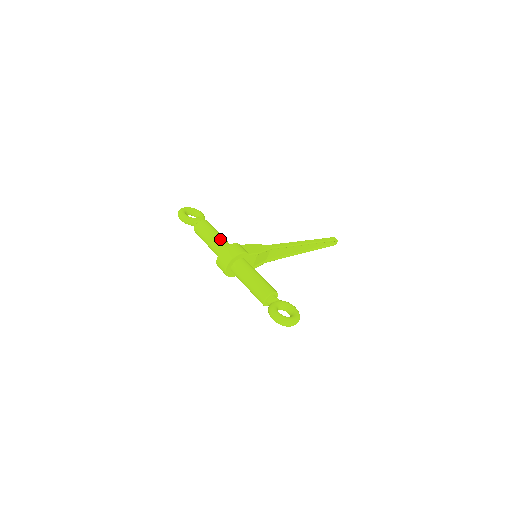
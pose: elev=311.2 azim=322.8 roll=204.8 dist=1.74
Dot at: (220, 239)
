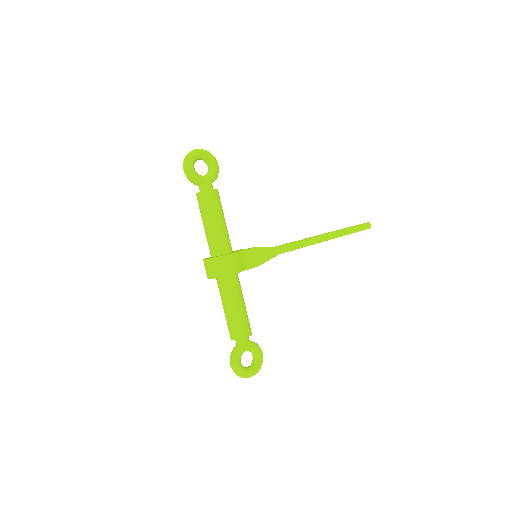
Dot at: (219, 234)
